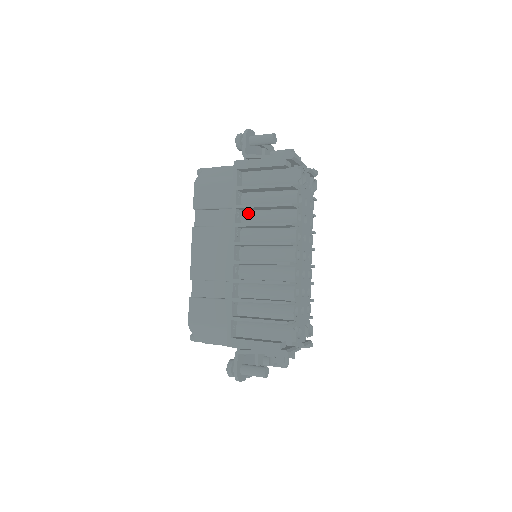
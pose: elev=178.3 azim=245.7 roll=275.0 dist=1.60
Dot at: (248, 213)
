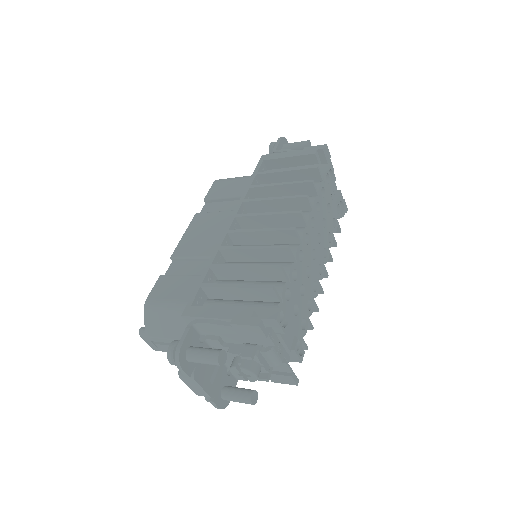
Dot at: occluded
